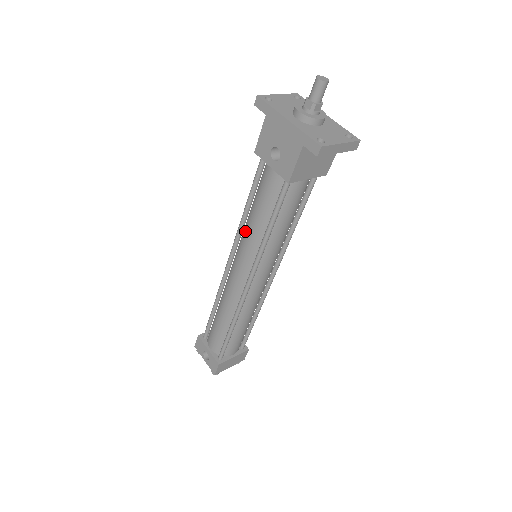
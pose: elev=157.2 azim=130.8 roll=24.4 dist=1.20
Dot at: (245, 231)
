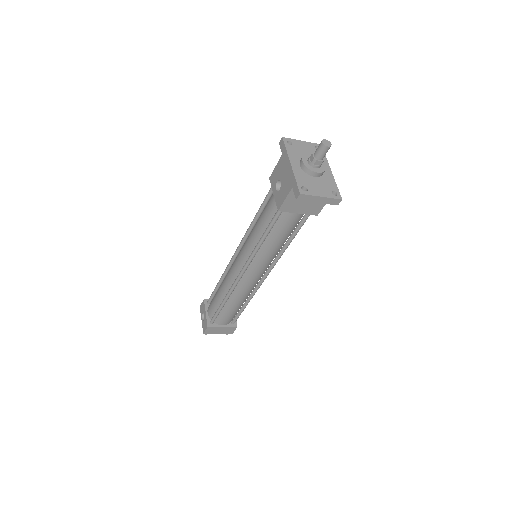
Dot at: (250, 234)
